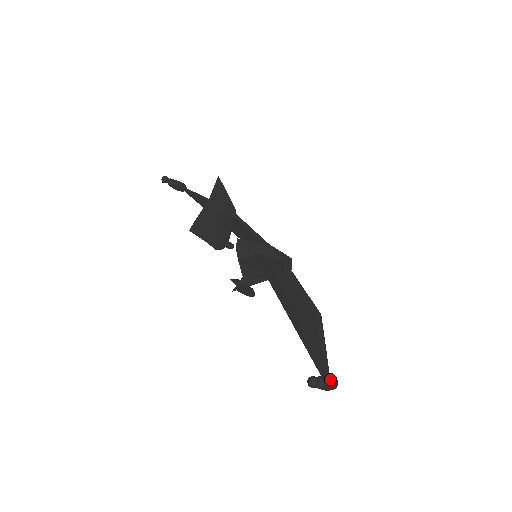
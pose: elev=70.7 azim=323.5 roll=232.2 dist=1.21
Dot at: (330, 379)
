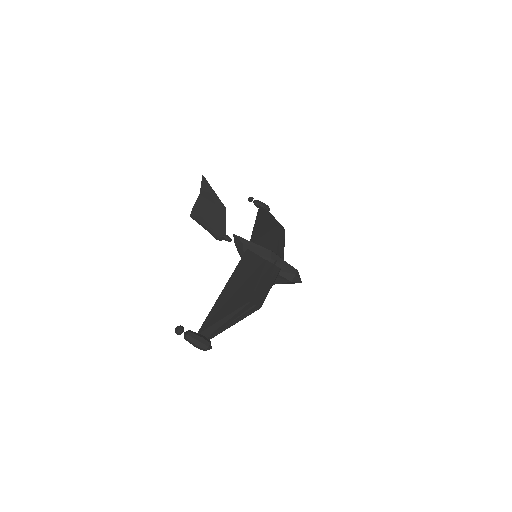
Dot at: (198, 337)
